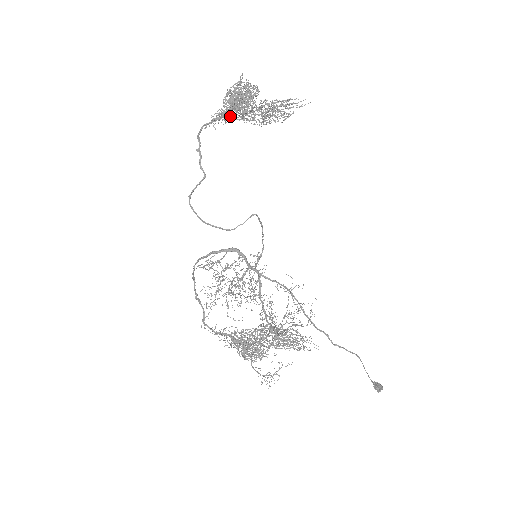
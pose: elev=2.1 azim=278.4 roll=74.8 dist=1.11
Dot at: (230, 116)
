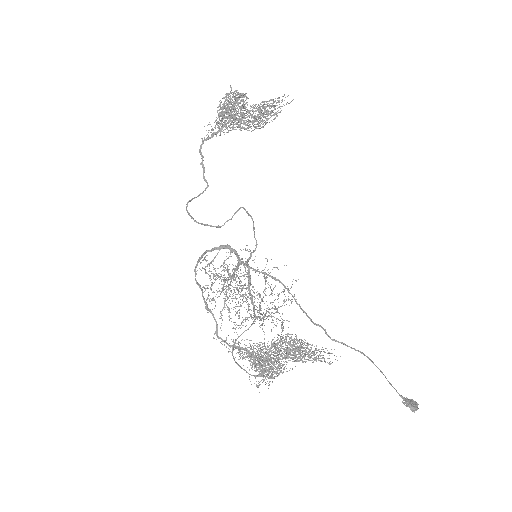
Dot at: (226, 127)
